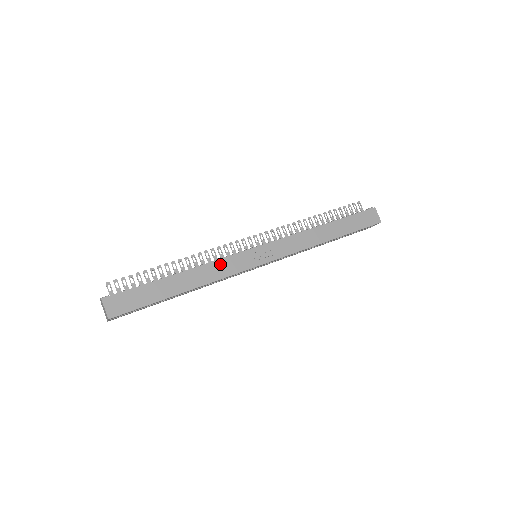
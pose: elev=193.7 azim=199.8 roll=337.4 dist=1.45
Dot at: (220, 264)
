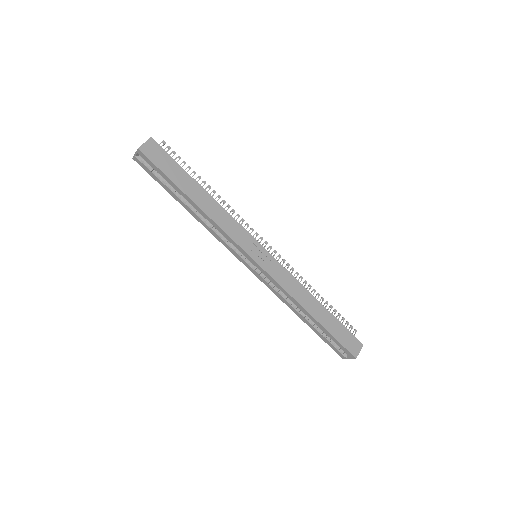
Dot at: (233, 222)
